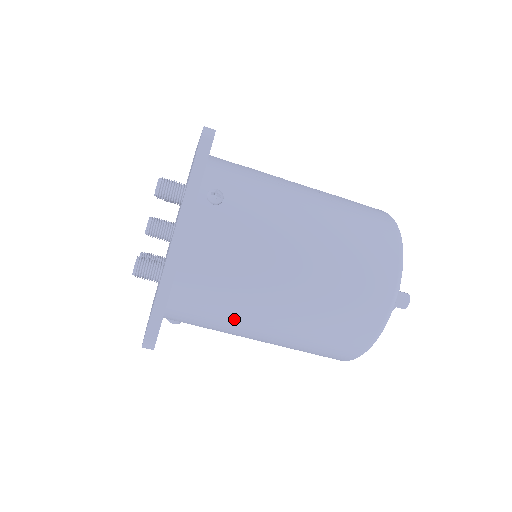
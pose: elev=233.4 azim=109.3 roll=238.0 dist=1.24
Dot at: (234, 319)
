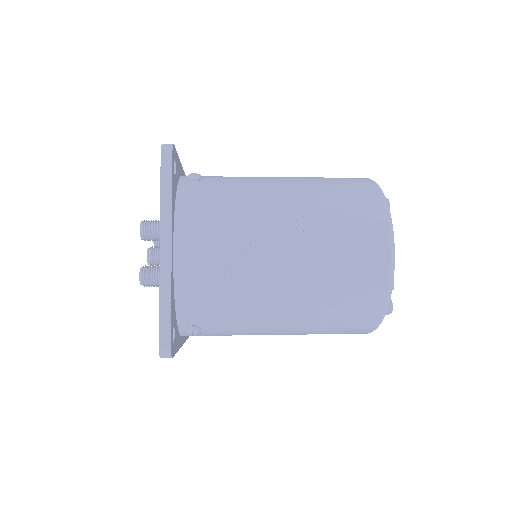
Dot at: occluded
